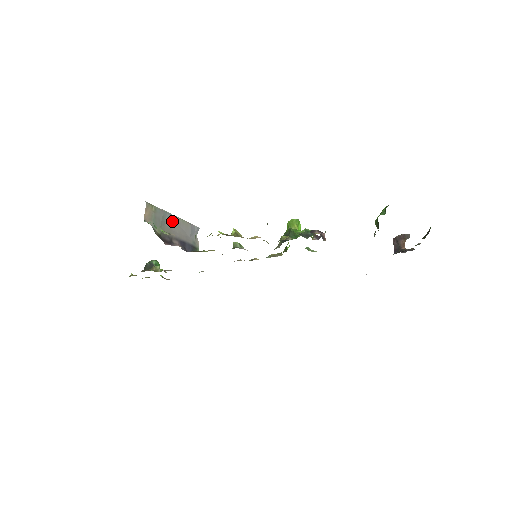
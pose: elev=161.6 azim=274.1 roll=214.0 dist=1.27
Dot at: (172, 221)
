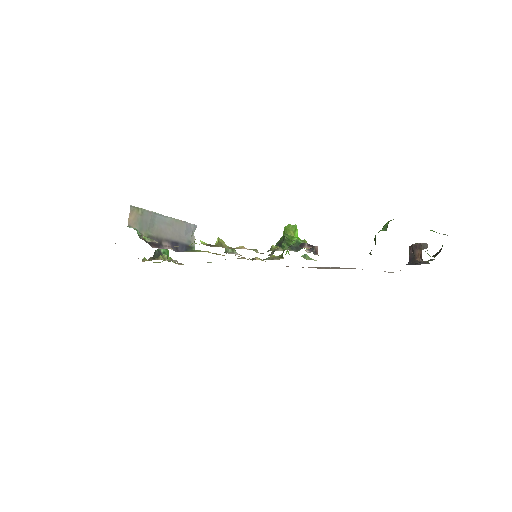
Dot at: (163, 222)
